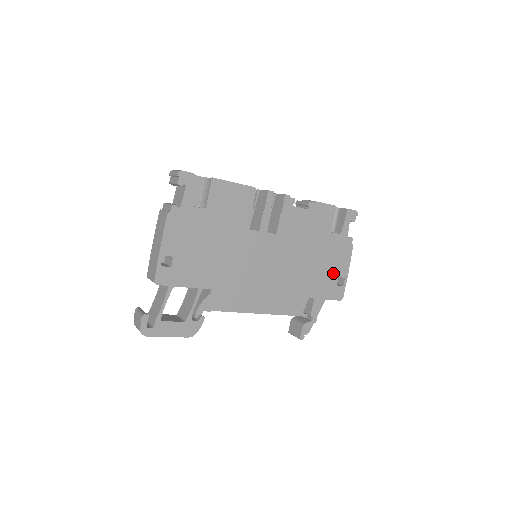
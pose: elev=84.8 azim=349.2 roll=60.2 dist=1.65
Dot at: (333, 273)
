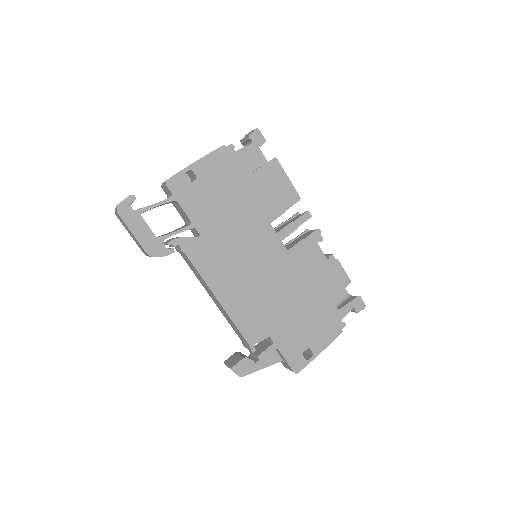
Dot at: (307, 338)
